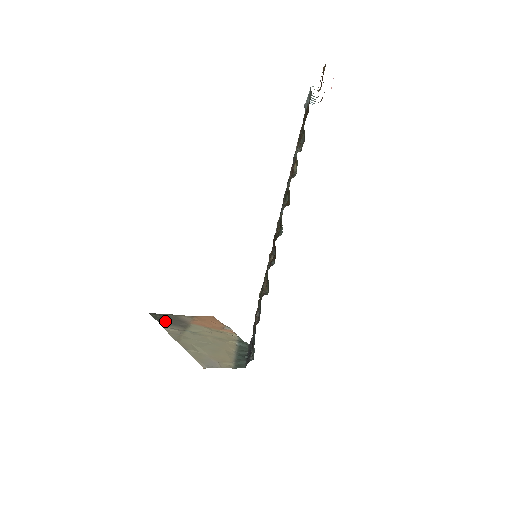
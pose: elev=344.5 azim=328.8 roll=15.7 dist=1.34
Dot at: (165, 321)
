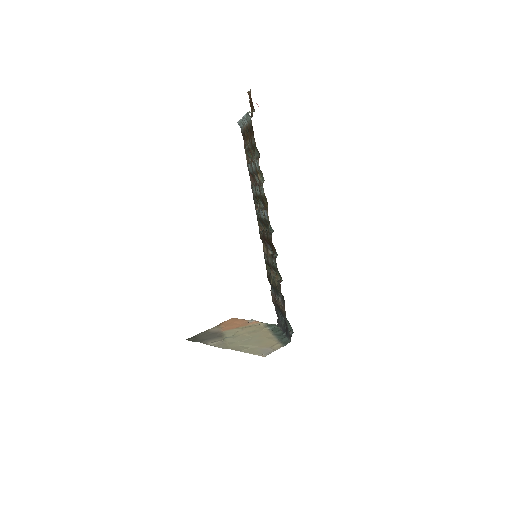
Dot at: (203, 339)
